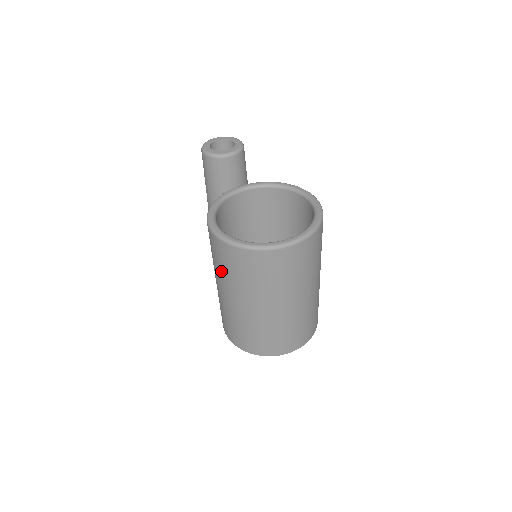
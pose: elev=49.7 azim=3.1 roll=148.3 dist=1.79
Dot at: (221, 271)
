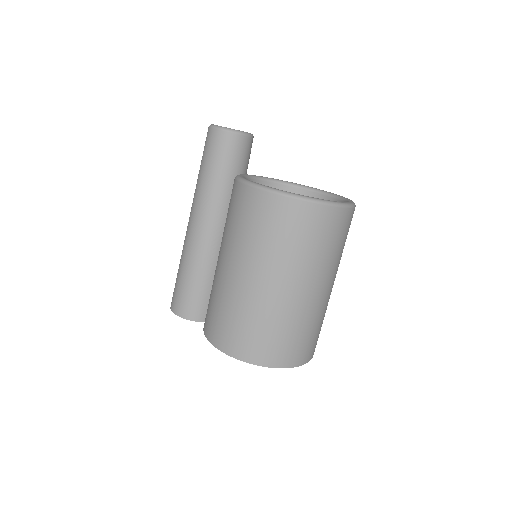
Dot at: (265, 243)
